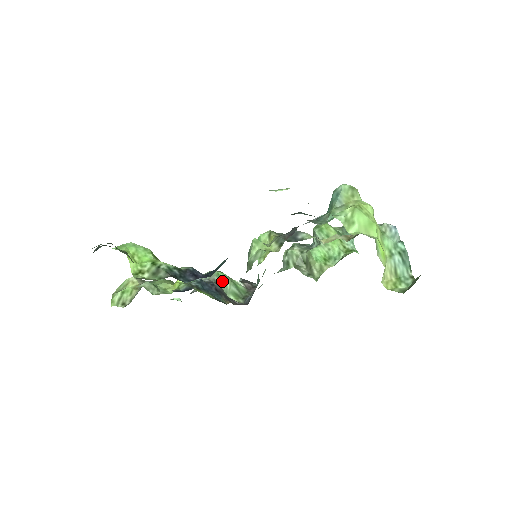
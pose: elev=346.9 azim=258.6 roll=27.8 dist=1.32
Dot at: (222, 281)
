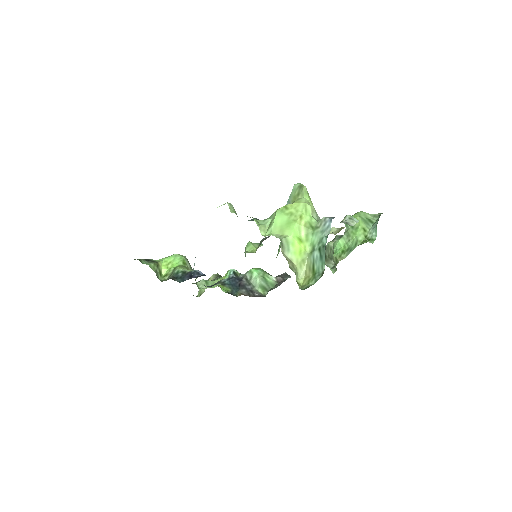
Dot at: (253, 277)
